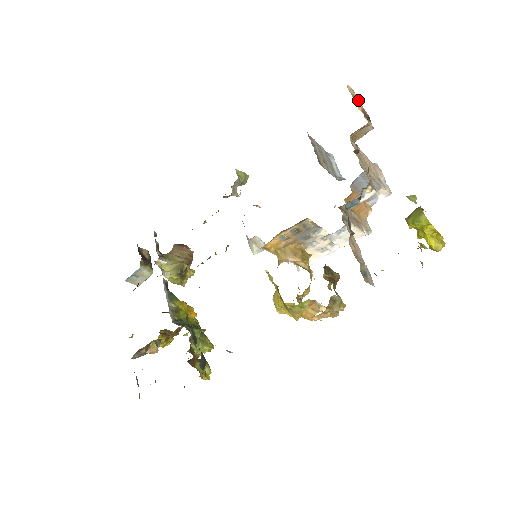
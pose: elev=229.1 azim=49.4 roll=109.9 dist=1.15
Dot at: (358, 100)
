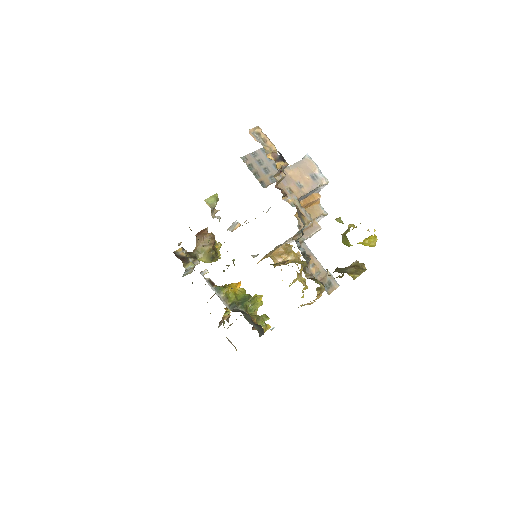
Dot at: (264, 148)
